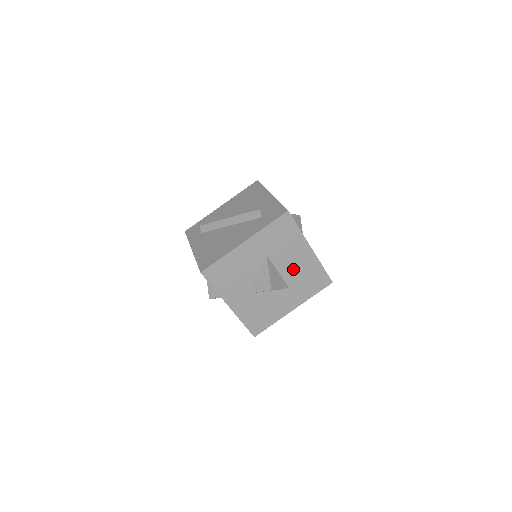
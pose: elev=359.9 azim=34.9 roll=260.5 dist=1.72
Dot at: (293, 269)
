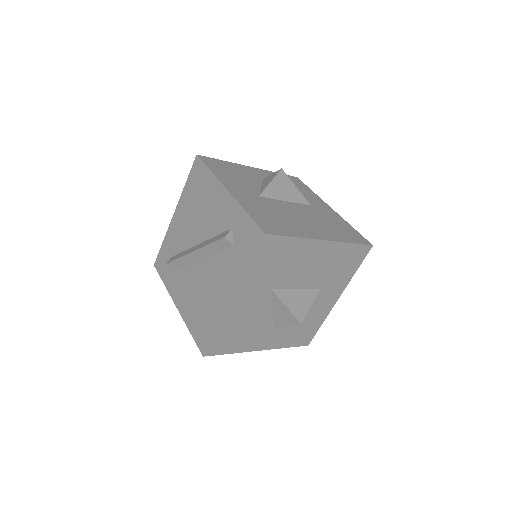
Dot at: (313, 273)
